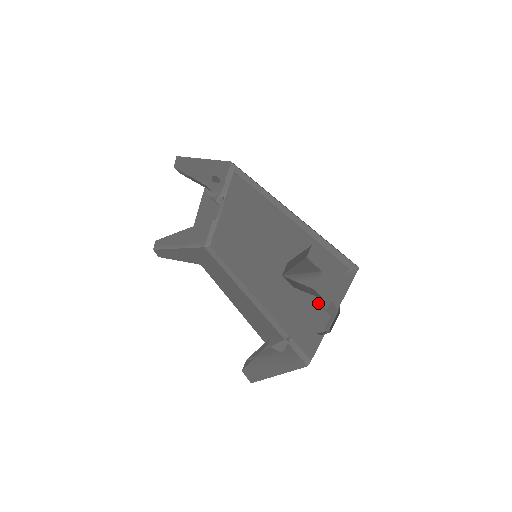
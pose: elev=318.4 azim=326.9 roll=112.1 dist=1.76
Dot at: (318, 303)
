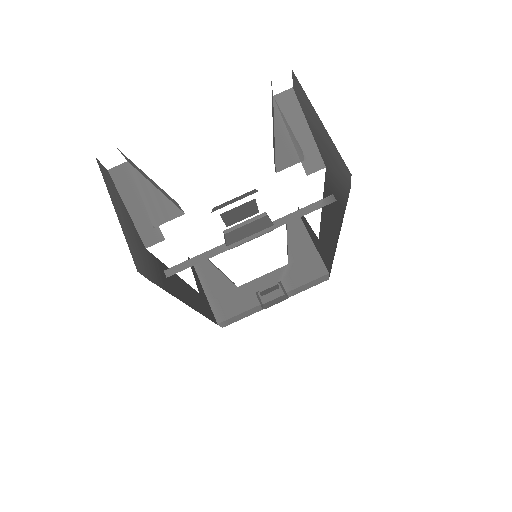
Dot at: occluded
